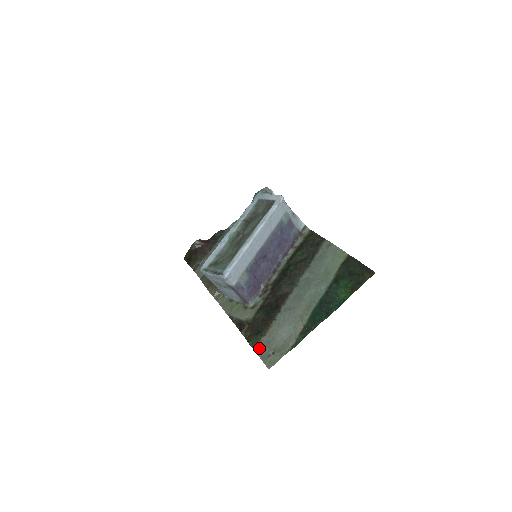
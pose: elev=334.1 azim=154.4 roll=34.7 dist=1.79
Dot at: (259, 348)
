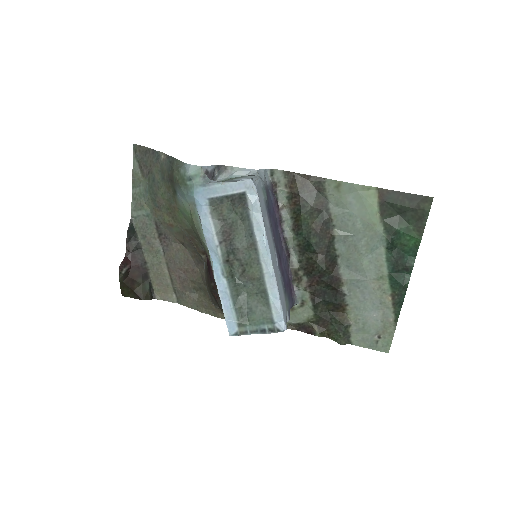
Dot at: (357, 341)
